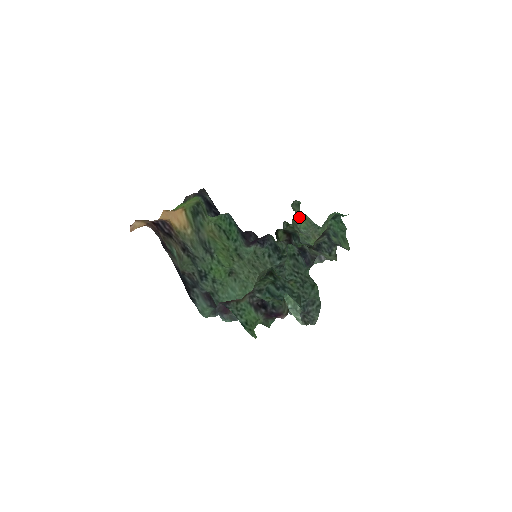
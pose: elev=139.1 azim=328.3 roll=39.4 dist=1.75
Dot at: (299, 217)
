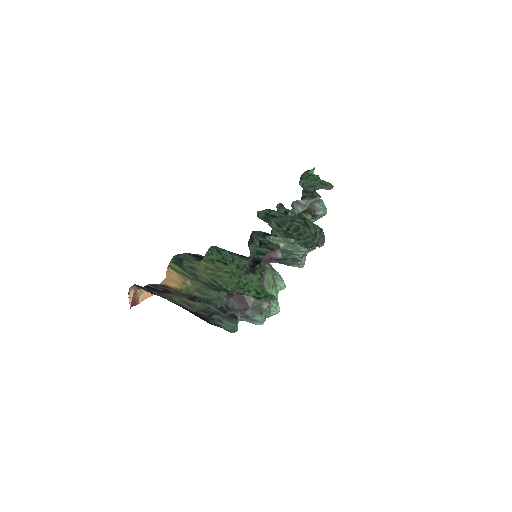
Dot at: occluded
